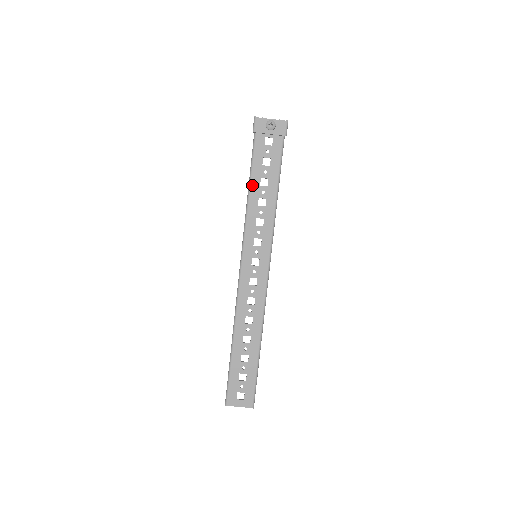
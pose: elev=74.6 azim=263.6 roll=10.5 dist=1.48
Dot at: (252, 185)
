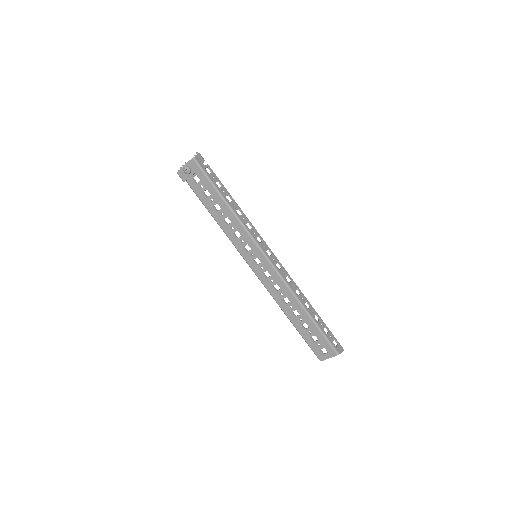
Dot at: (213, 215)
